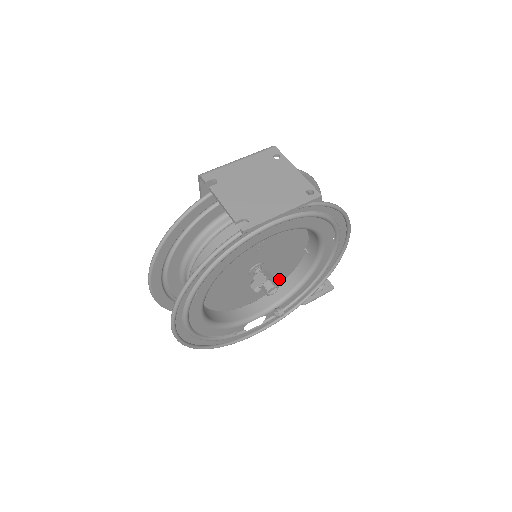
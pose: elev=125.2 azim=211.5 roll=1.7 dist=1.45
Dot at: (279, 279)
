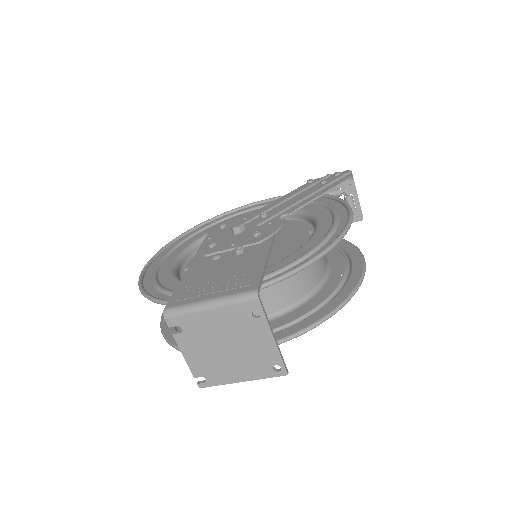
Dot at: occluded
